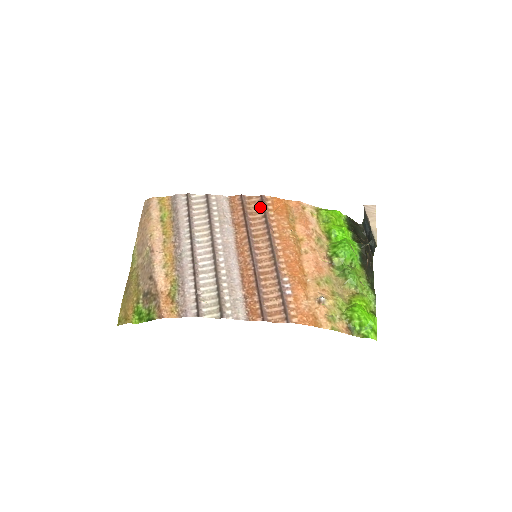
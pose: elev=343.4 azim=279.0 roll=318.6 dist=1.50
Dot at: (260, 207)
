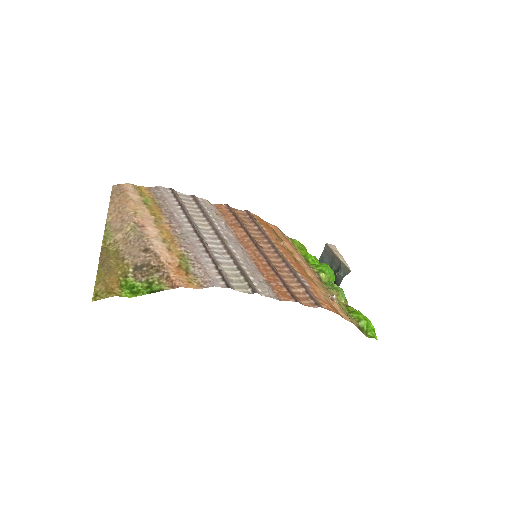
Dot at: (248, 218)
